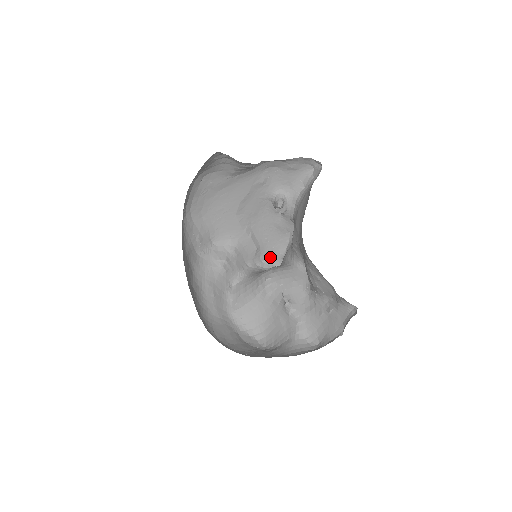
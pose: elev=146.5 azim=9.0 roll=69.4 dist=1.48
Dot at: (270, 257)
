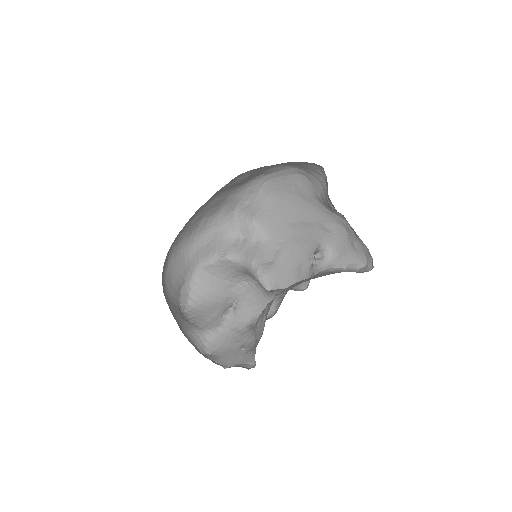
Dot at: (271, 279)
